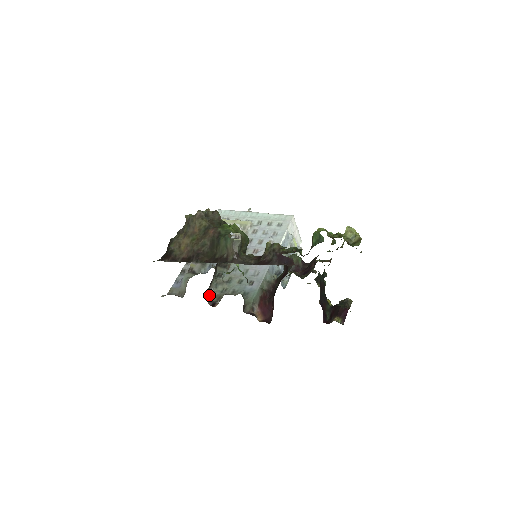
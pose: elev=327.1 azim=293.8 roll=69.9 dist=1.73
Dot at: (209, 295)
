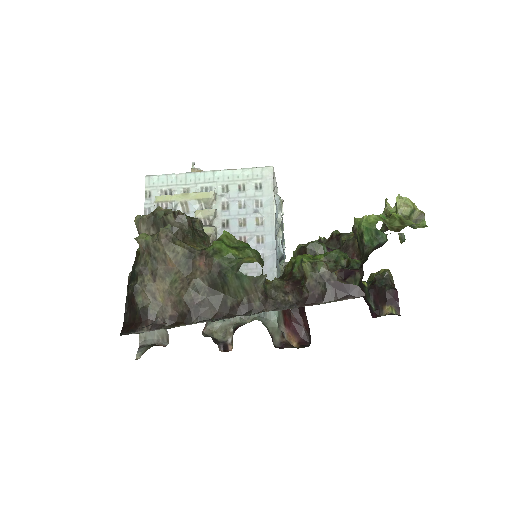
Dot at: (207, 330)
